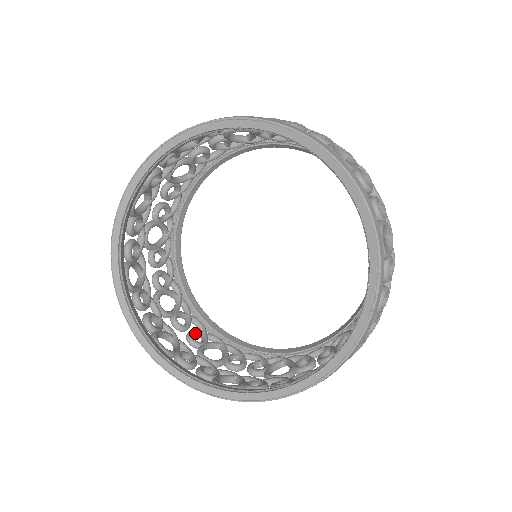
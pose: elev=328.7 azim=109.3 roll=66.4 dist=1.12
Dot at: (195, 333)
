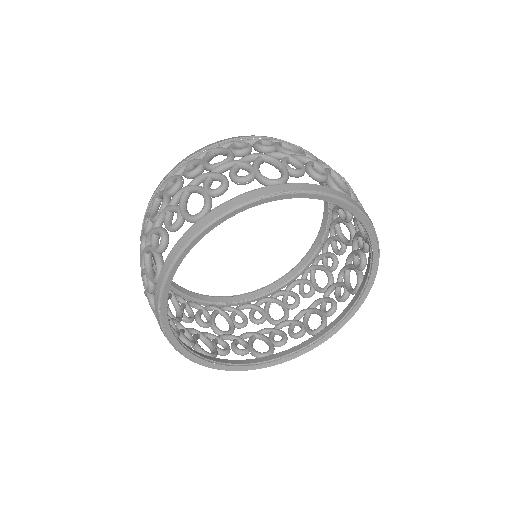
Dot at: (200, 316)
